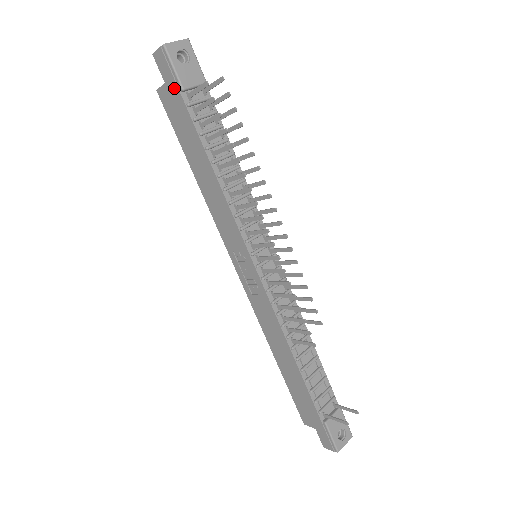
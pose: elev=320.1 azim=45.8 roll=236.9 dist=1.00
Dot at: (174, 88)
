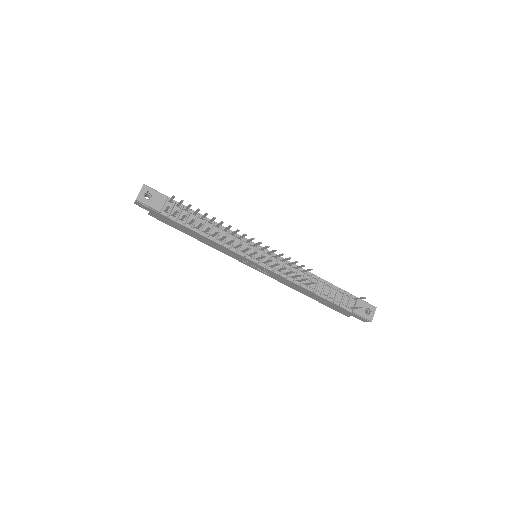
Dot at: (156, 213)
